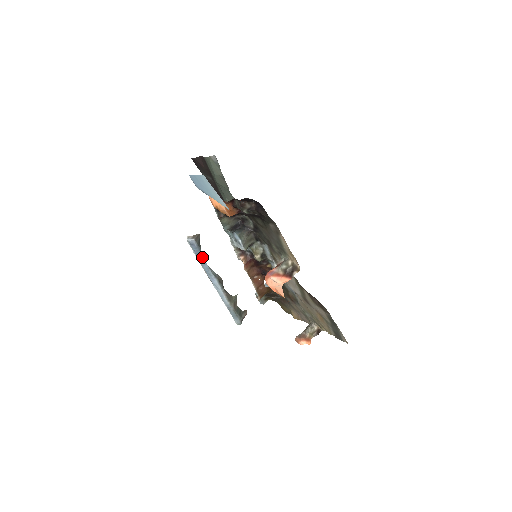
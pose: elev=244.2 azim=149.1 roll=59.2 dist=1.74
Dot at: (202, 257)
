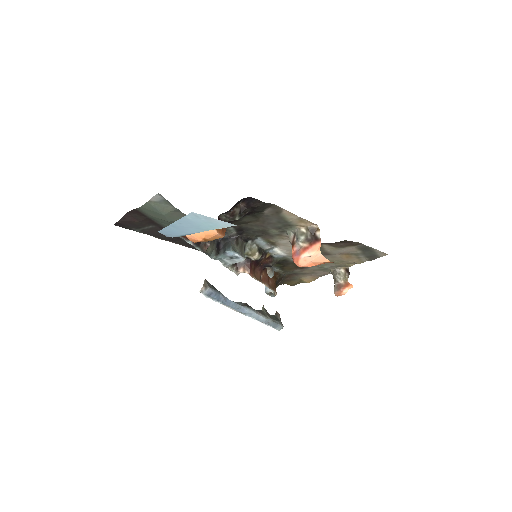
Dot at: (224, 298)
